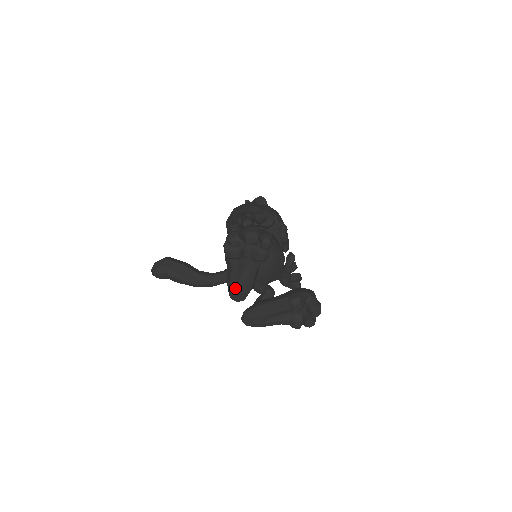
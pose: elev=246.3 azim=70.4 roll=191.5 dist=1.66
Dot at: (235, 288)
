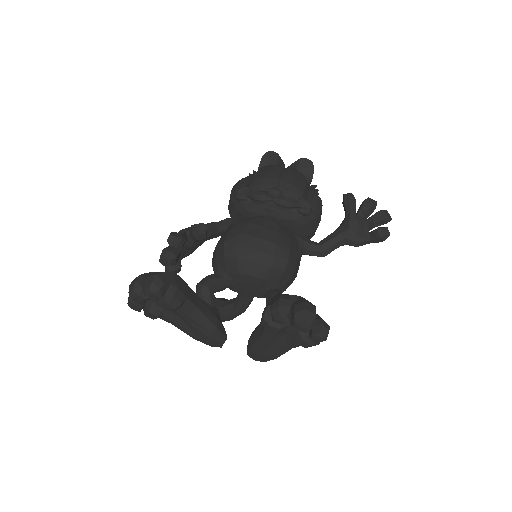
Dot at: (198, 339)
